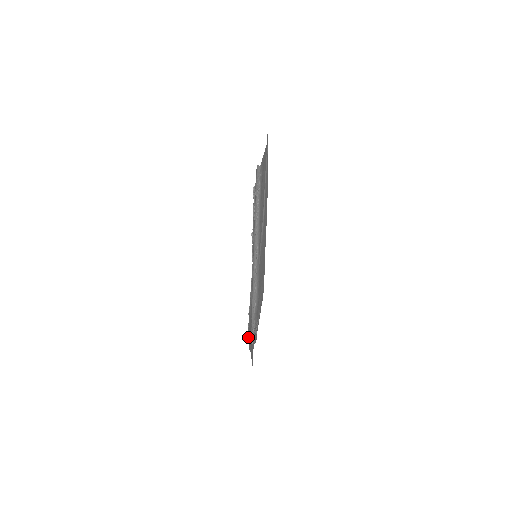
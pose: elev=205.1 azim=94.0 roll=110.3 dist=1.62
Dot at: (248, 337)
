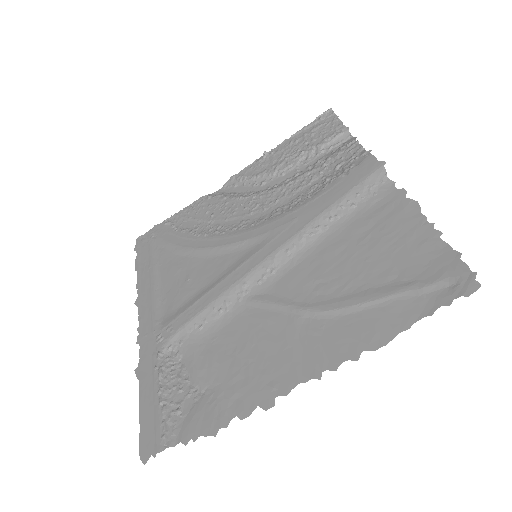
Dot at: (141, 249)
